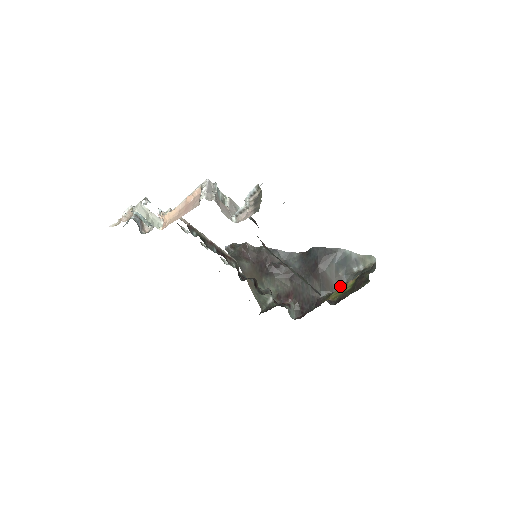
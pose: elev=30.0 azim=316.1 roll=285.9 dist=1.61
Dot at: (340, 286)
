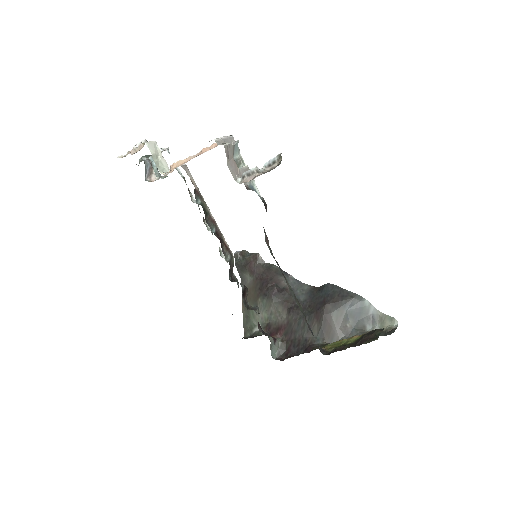
Dot at: occluded
